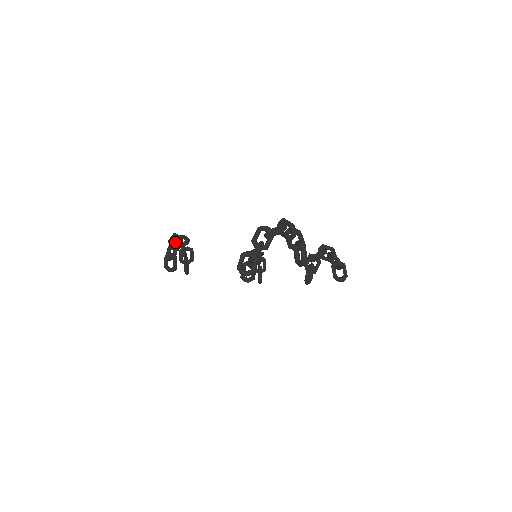
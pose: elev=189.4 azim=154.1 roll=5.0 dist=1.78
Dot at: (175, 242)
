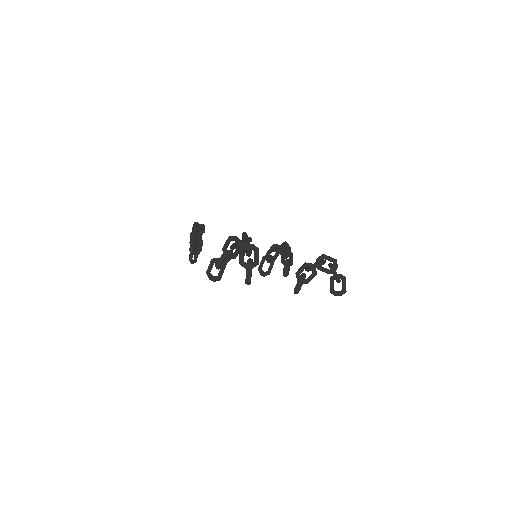
Dot at: (192, 231)
